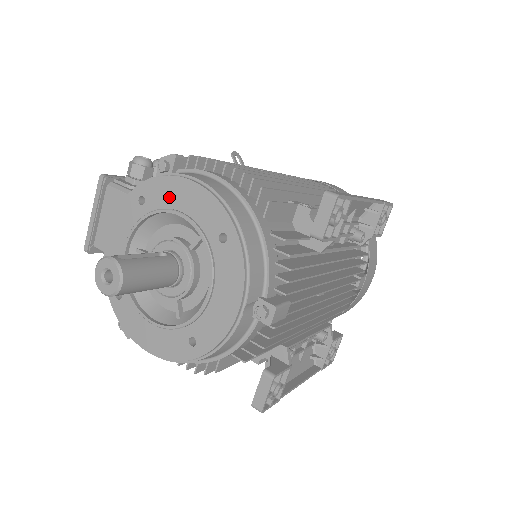
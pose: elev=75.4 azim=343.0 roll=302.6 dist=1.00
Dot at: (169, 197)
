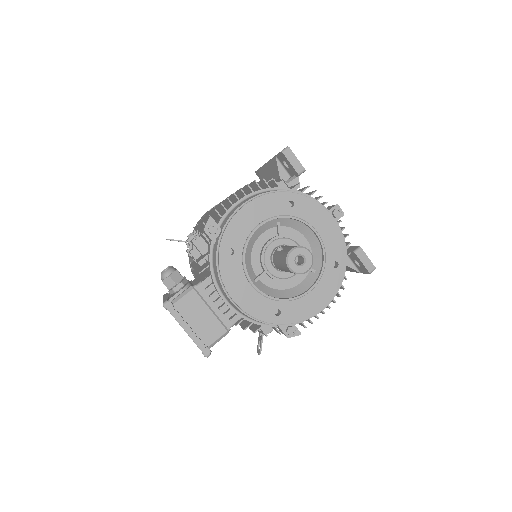
Dot at: (244, 228)
